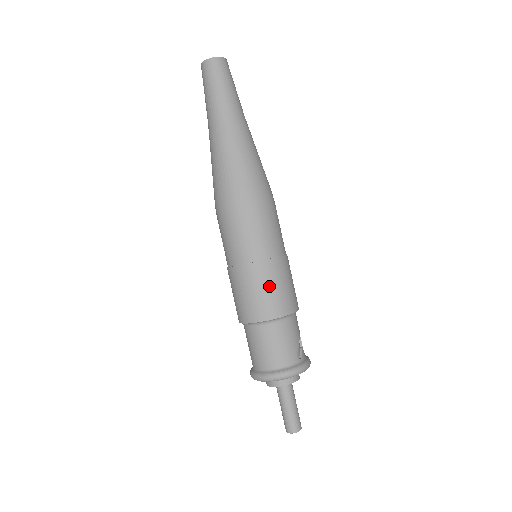
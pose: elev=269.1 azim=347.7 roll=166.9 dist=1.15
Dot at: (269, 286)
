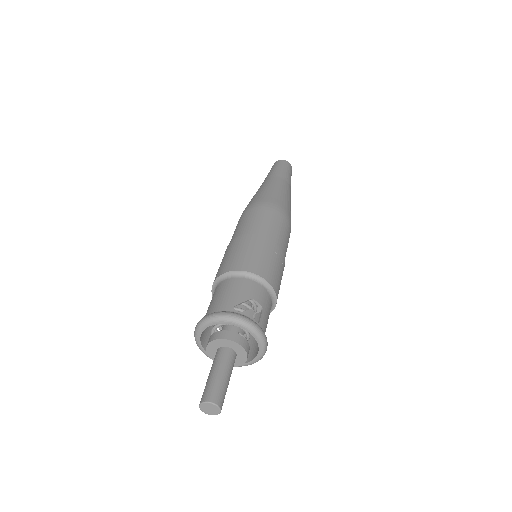
Dot at: (235, 251)
